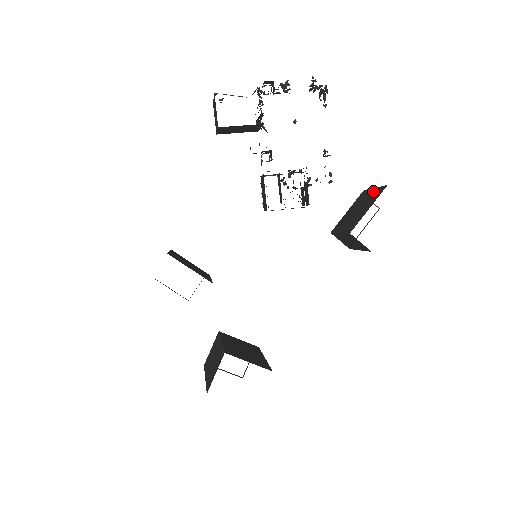
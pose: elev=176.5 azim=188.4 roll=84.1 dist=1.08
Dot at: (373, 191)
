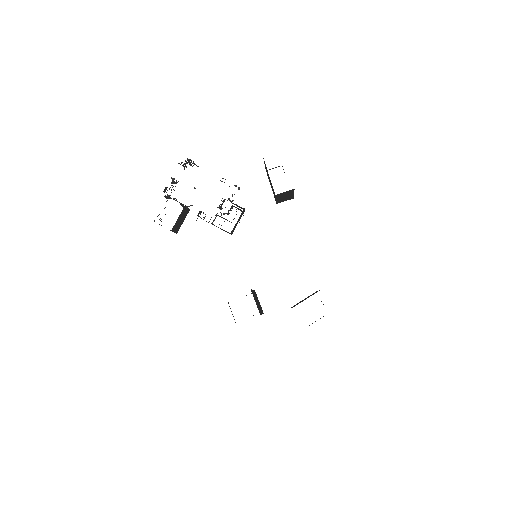
Dot at: occluded
